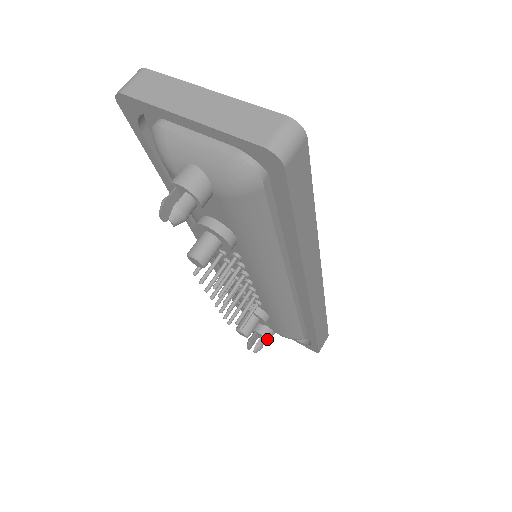
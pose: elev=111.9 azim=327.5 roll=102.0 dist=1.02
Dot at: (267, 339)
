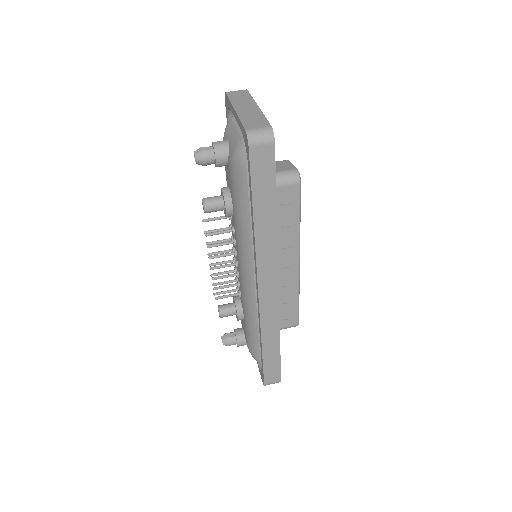
Dot at: (237, 341)
